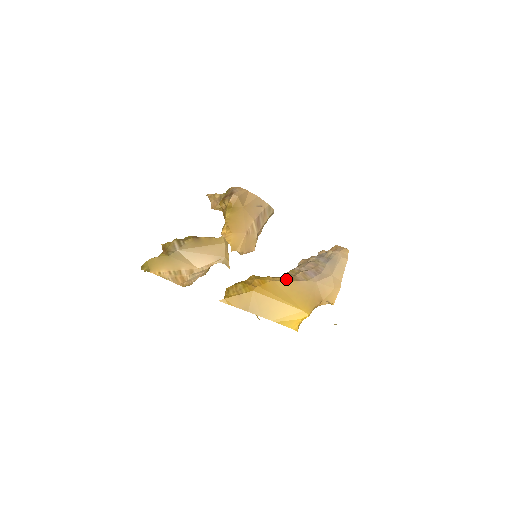
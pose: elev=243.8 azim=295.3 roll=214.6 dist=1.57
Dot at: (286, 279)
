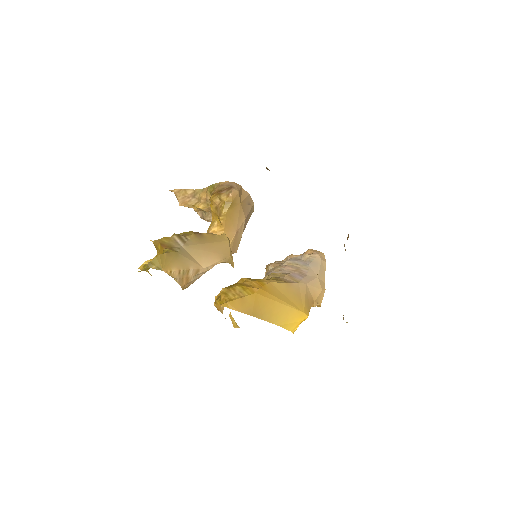
Dot at: (280, 281)
